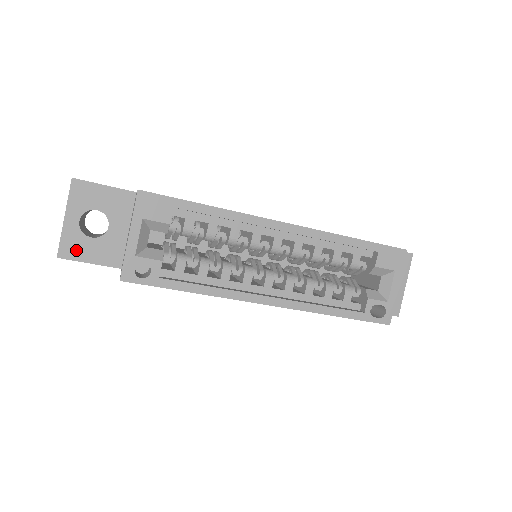
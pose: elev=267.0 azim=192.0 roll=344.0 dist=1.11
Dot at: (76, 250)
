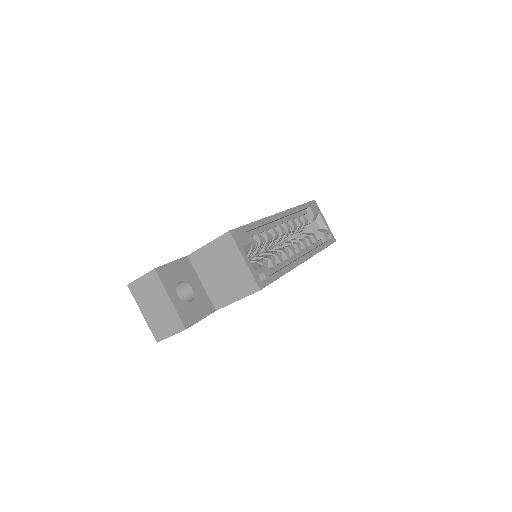
Dot at: (190, 316)
